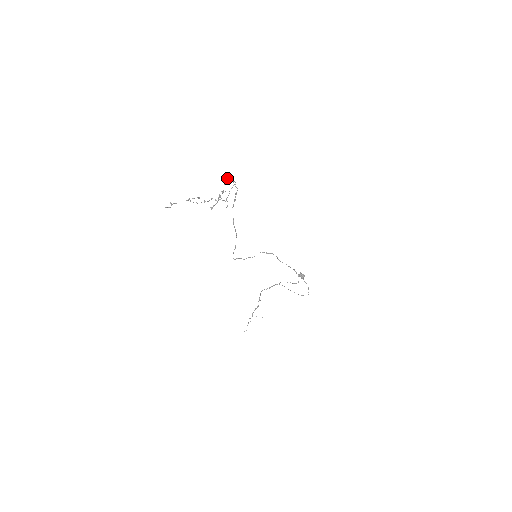
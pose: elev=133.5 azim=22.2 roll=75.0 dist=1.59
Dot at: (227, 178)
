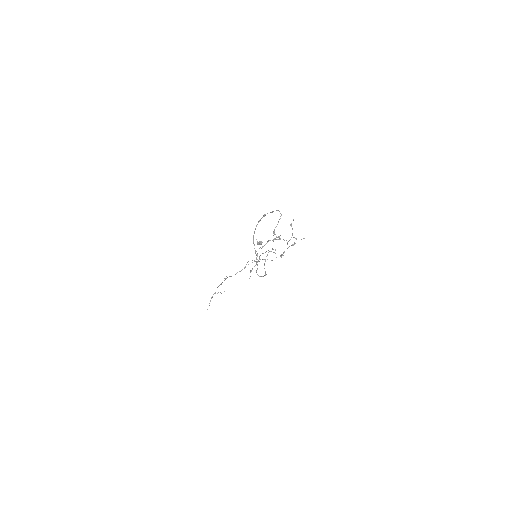
Dot at: (293, 220)
